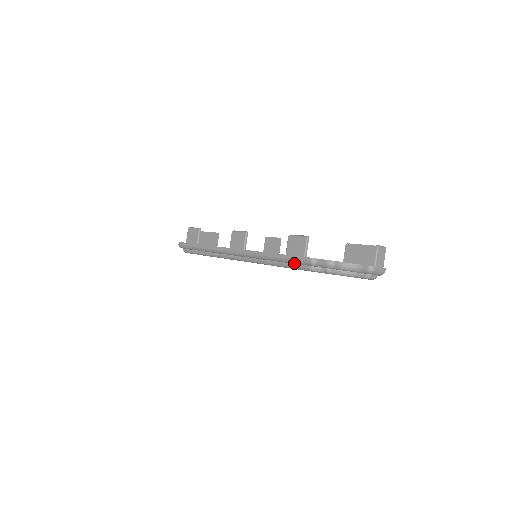
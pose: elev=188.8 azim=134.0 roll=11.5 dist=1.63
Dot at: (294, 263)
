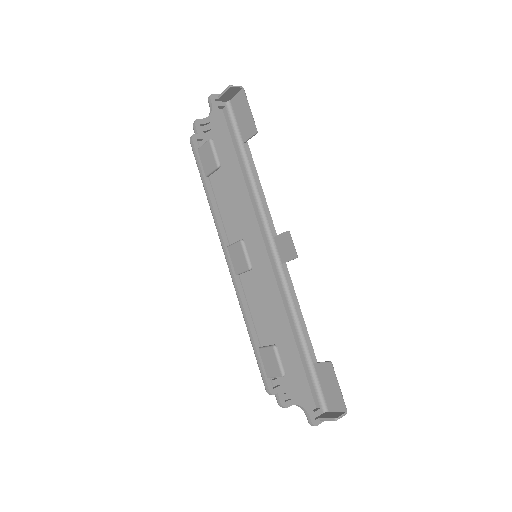
Dot at: (258, 363)
